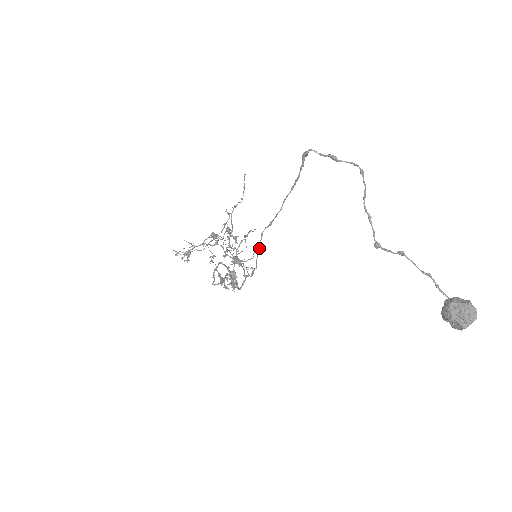
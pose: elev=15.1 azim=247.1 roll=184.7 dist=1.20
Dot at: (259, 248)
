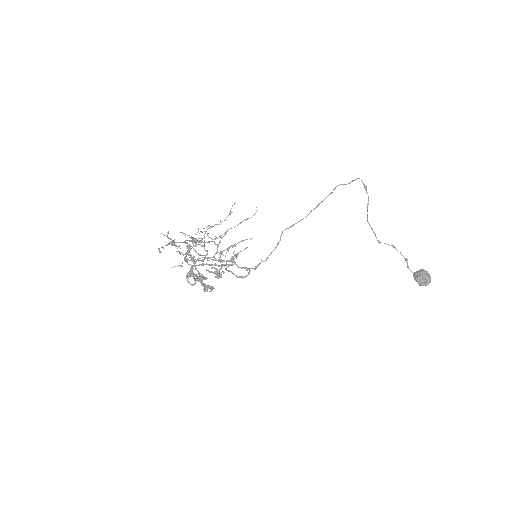
Dot at: (279, 241)
